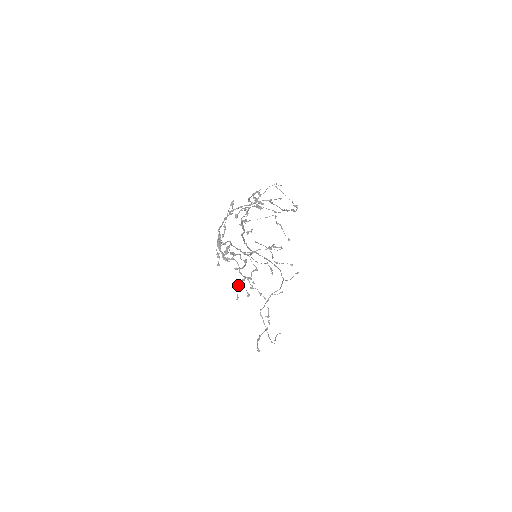
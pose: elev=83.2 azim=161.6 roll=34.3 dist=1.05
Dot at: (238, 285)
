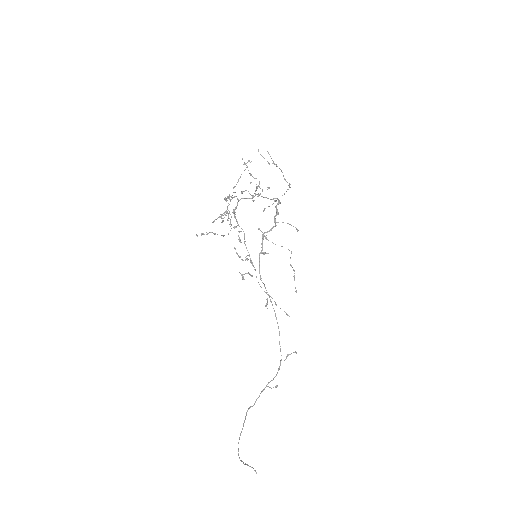
Dot at: (221, 215)
